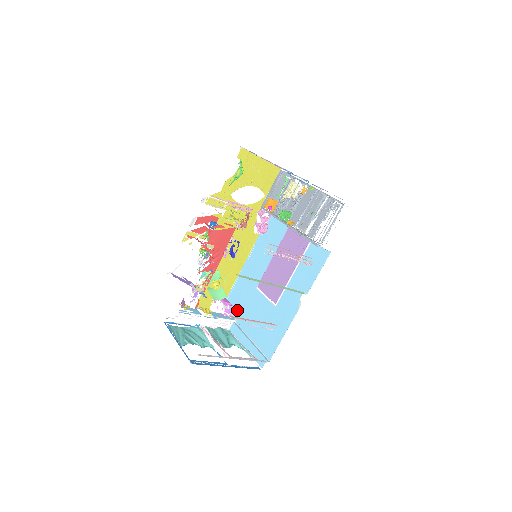
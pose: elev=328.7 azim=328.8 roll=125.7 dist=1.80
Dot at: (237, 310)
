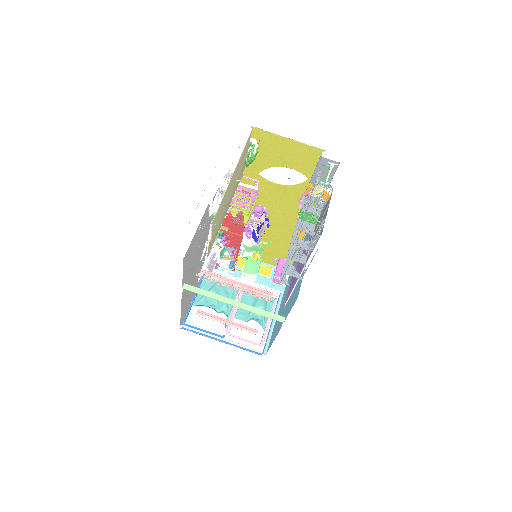
Dot at: occluded
